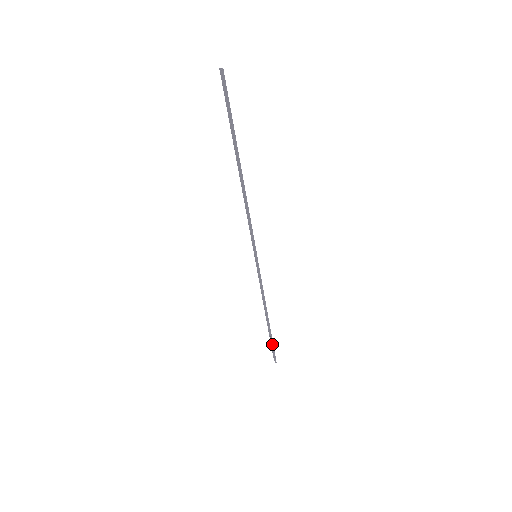
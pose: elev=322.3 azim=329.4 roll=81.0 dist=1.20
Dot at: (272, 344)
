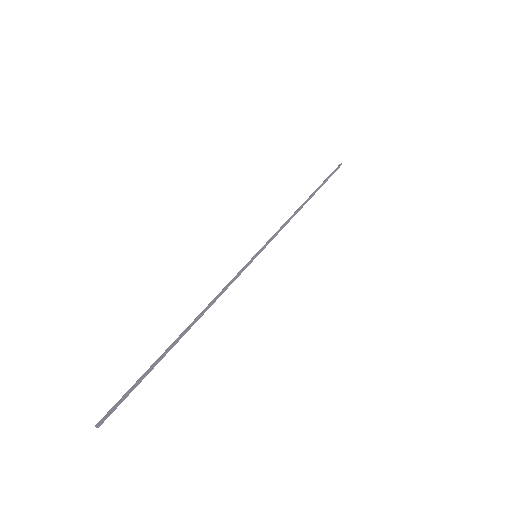
Dot at: (142, 378)
